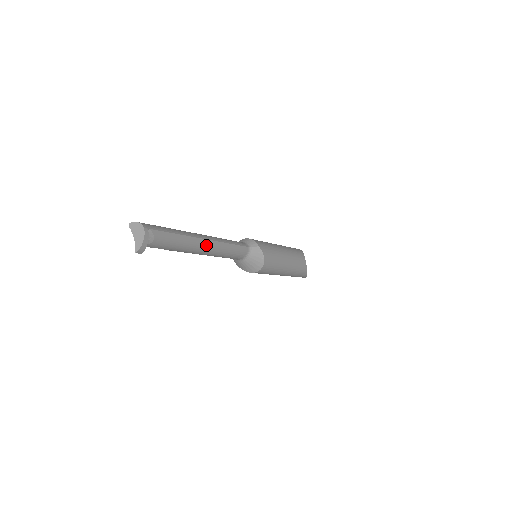
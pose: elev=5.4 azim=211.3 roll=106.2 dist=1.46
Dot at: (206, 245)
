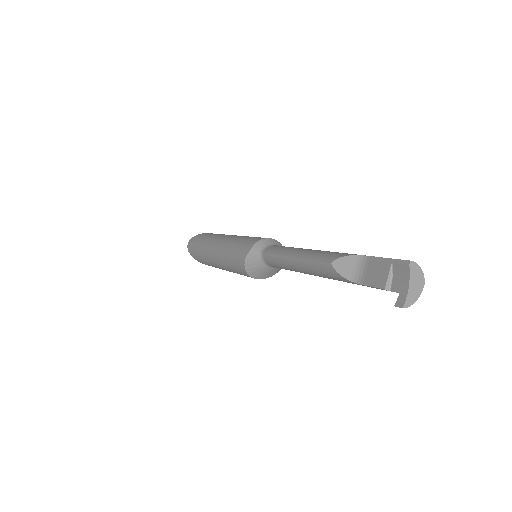
Dot at: occluded
